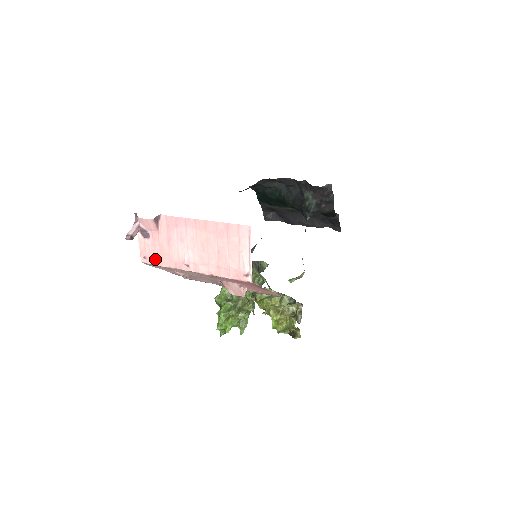
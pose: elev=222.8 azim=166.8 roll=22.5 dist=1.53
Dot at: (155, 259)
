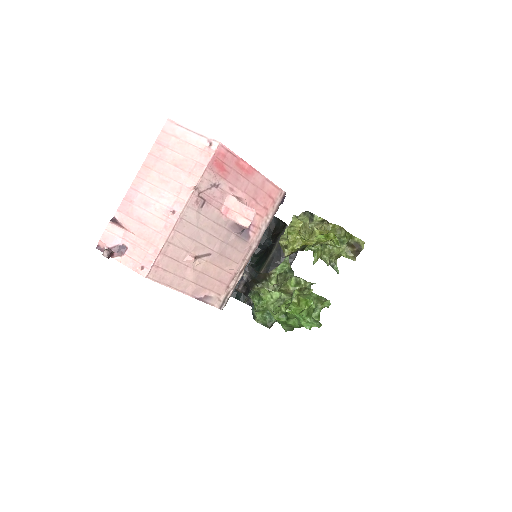
Dot at: (150, 254)
